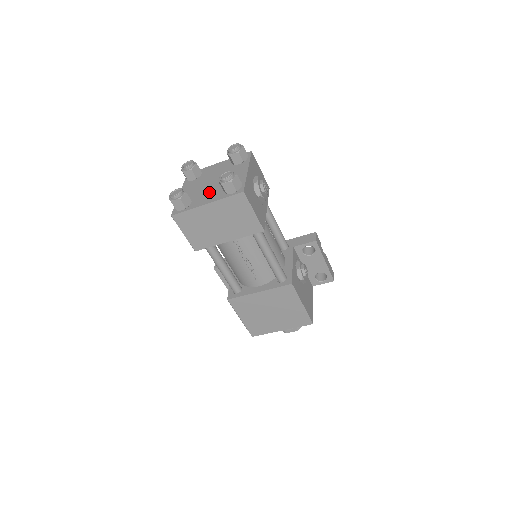
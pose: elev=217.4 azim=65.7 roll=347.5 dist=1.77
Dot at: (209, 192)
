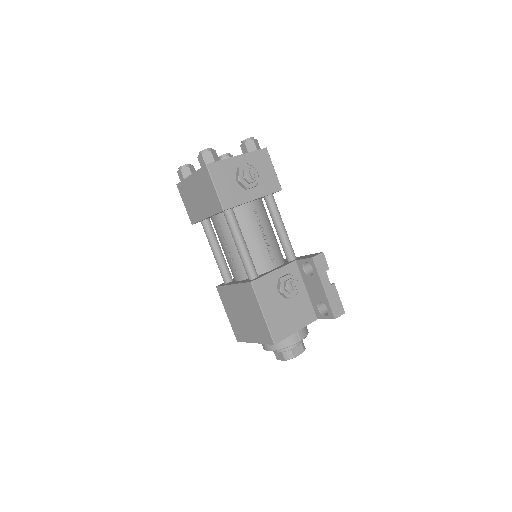
Dot at: occluded
